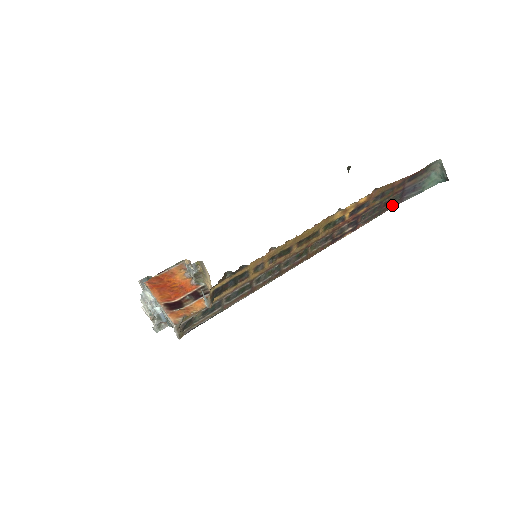
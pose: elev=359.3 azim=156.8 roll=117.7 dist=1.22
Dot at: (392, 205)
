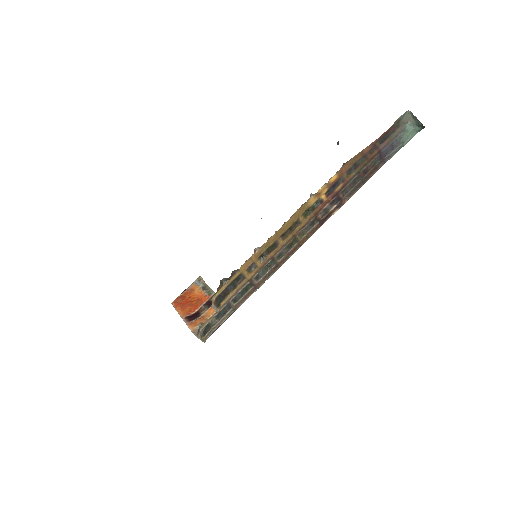
Dot at: (375, 170)
